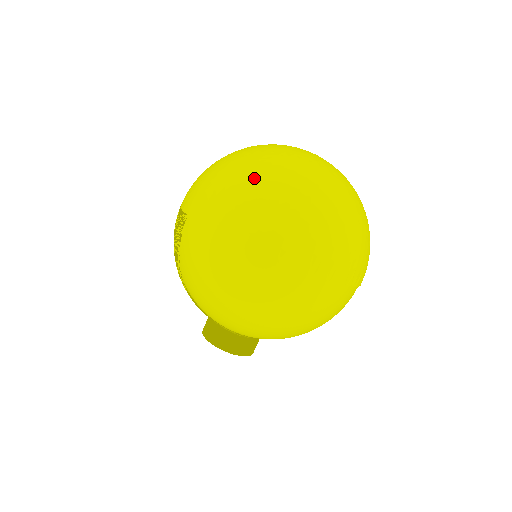
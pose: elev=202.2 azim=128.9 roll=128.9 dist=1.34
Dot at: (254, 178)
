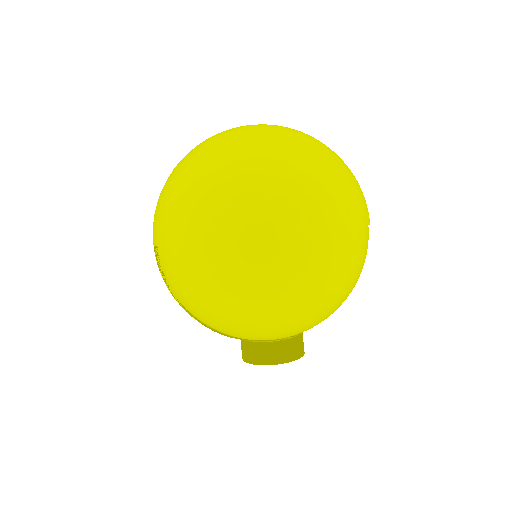
Dot at: (194, 173)
